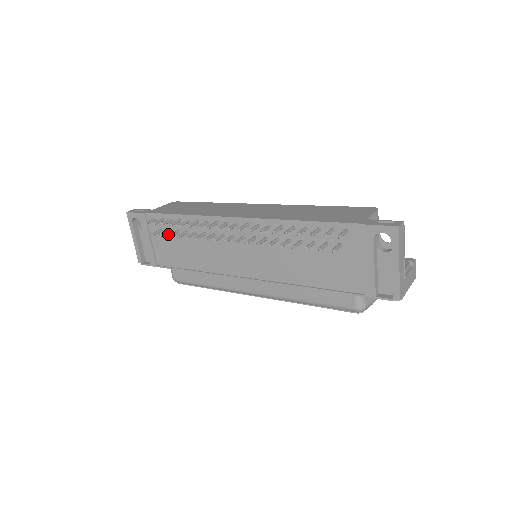
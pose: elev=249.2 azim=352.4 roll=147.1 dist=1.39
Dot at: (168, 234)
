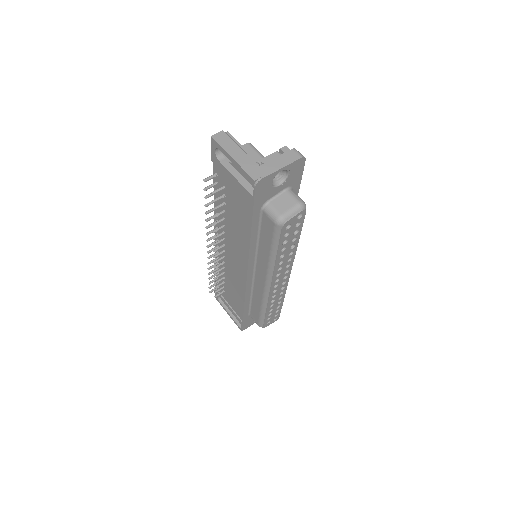
Dot at: (226, 290)
